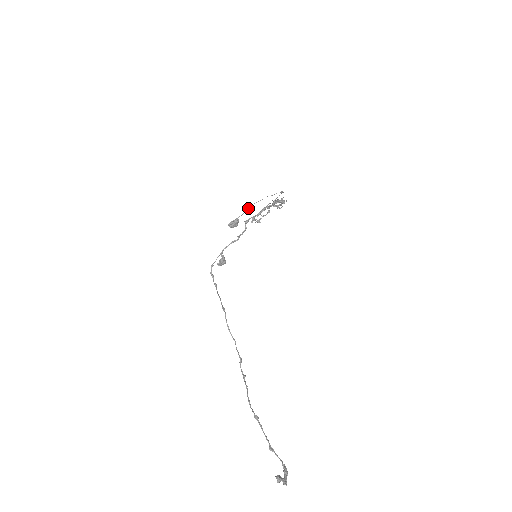
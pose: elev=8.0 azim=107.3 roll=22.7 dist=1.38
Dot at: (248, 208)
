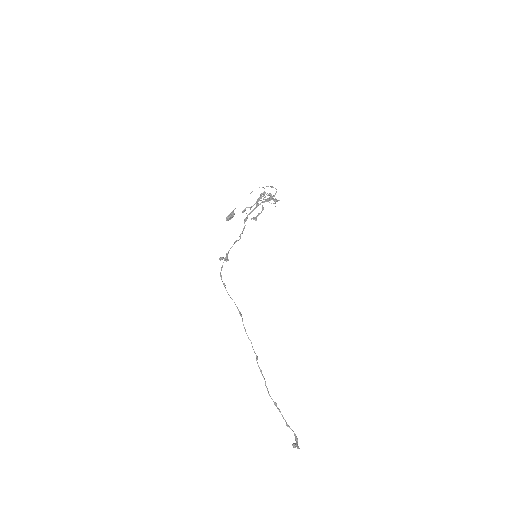
Dot at: occluded
